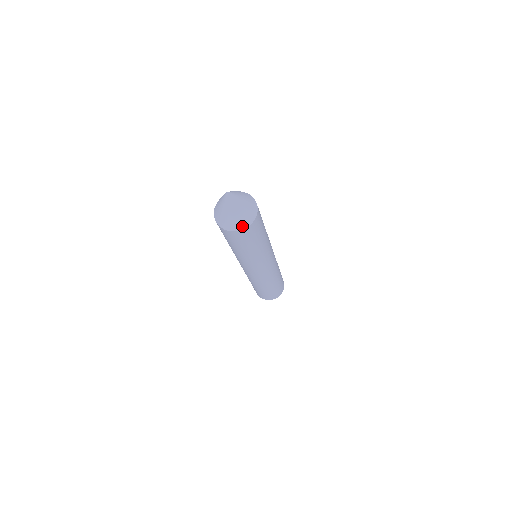
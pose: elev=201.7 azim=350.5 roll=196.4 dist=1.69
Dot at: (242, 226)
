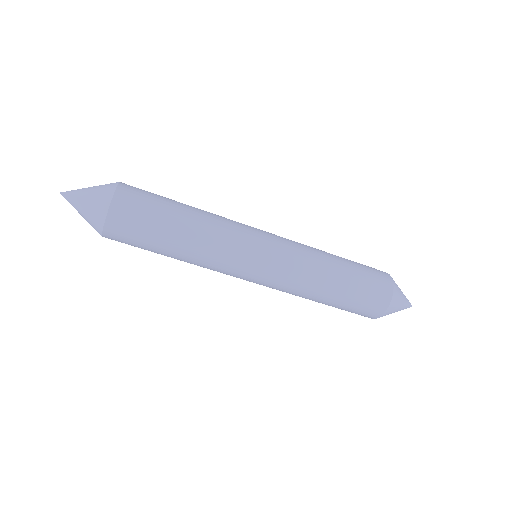
Dot at: (102, 215)
